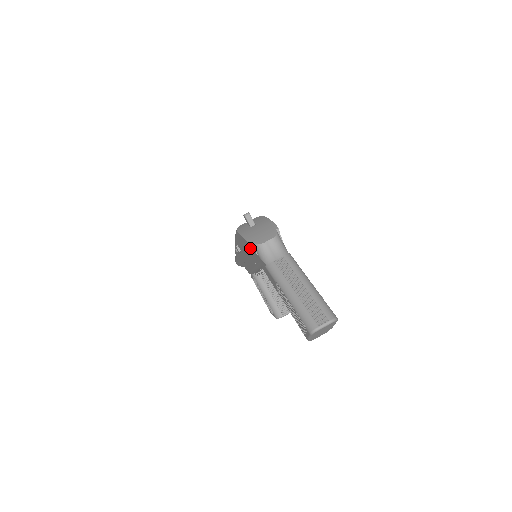
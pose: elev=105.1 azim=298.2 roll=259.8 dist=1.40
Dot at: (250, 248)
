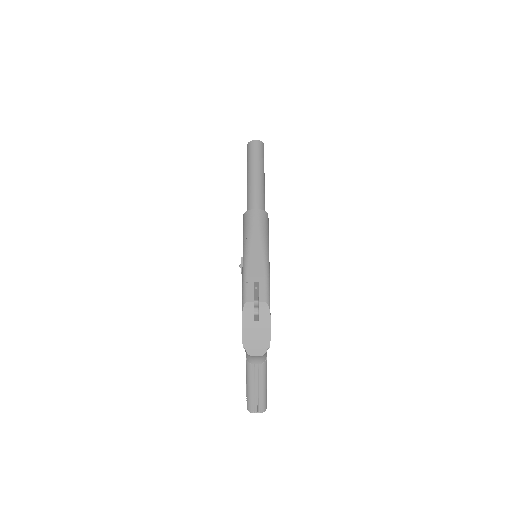
Dot at: occluded
